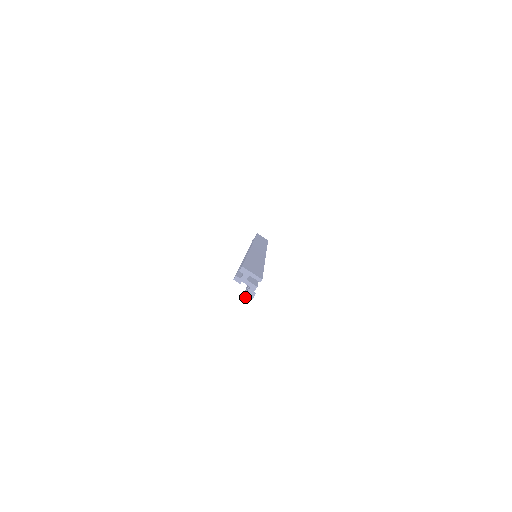
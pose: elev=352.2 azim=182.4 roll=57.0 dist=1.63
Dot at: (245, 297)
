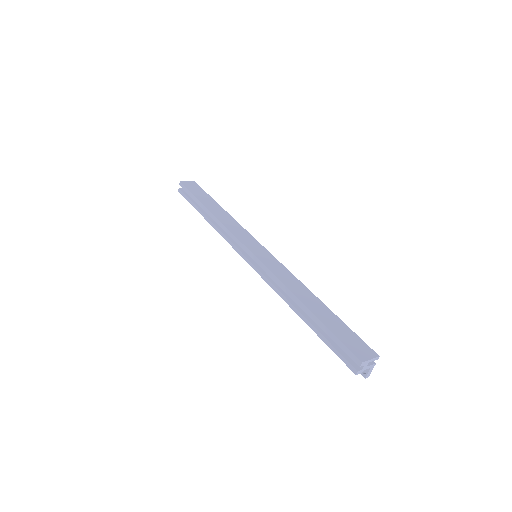
Dot at: (367, 376)
